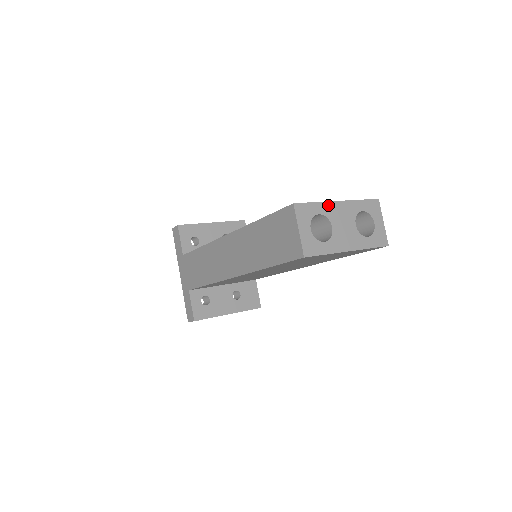
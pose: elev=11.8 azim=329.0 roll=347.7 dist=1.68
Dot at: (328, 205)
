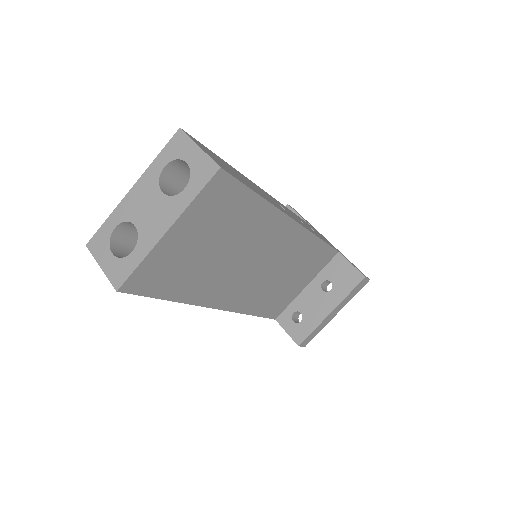
Dot at: (121, 207)
